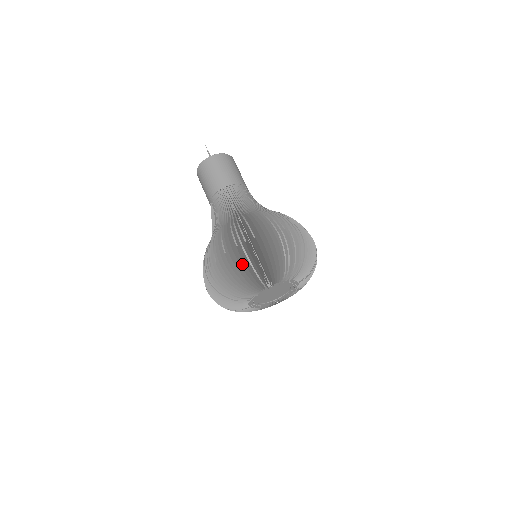
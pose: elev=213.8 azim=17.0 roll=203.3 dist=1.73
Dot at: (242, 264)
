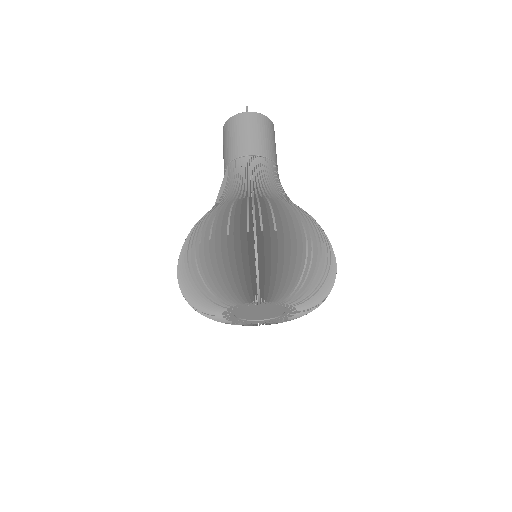
Dot at: (245, 258)
